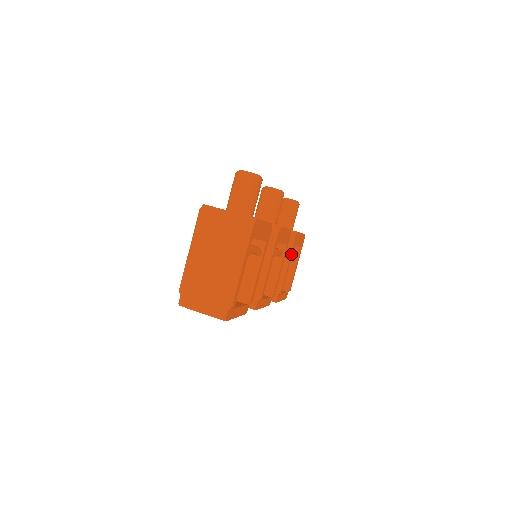
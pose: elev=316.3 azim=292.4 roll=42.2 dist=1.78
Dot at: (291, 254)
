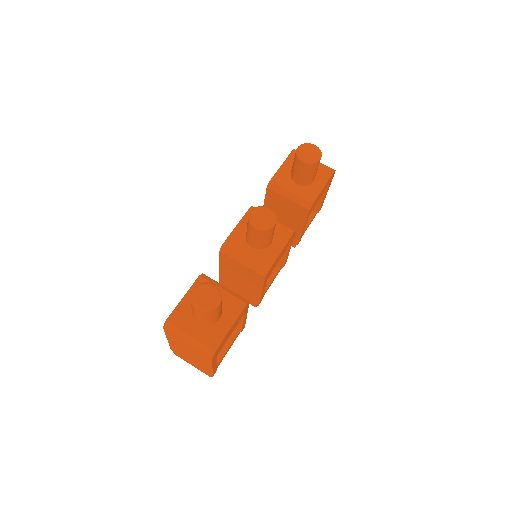
Dot at: occluded
